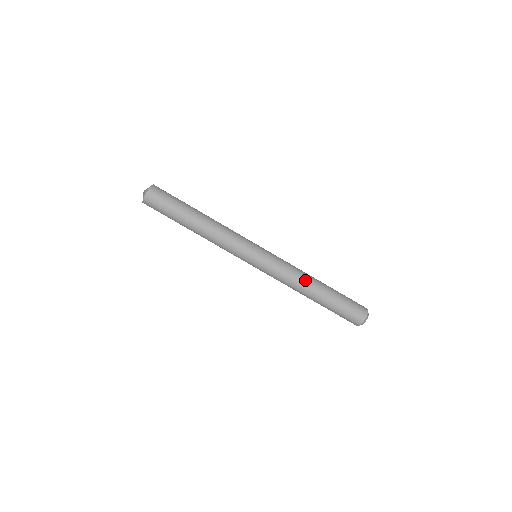
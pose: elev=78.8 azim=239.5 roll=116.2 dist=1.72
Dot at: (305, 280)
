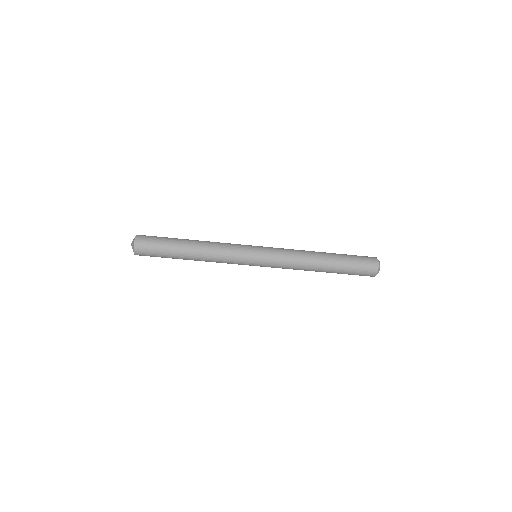
Dot at: (309, 257)
